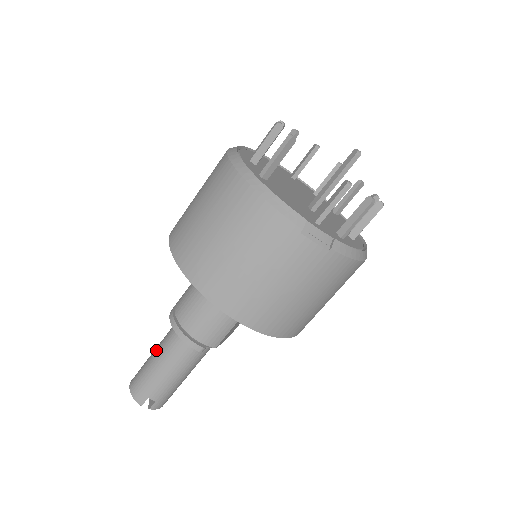
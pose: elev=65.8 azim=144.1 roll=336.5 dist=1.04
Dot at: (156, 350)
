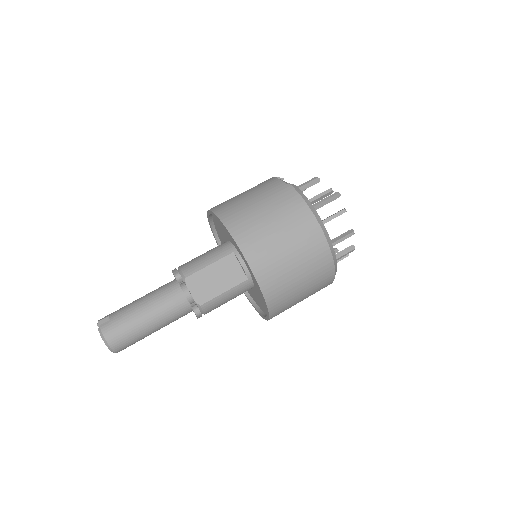
Dot at: occluded
